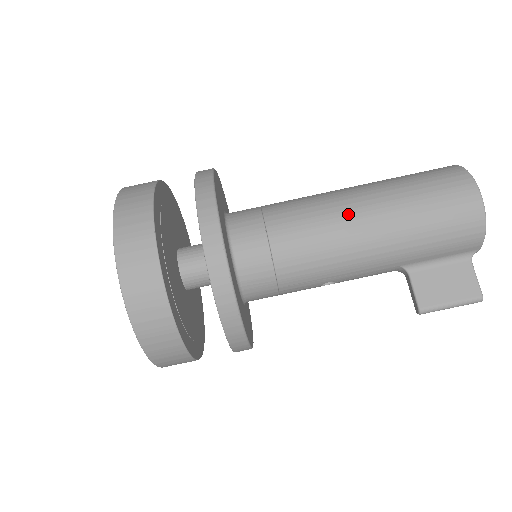
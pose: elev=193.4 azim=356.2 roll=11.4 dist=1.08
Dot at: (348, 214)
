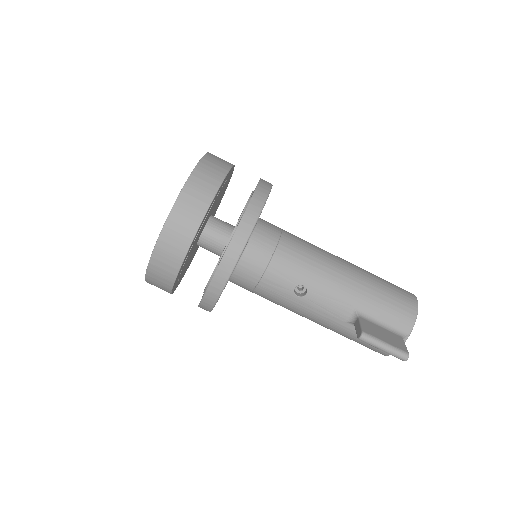
Dot at: (334, 255)
